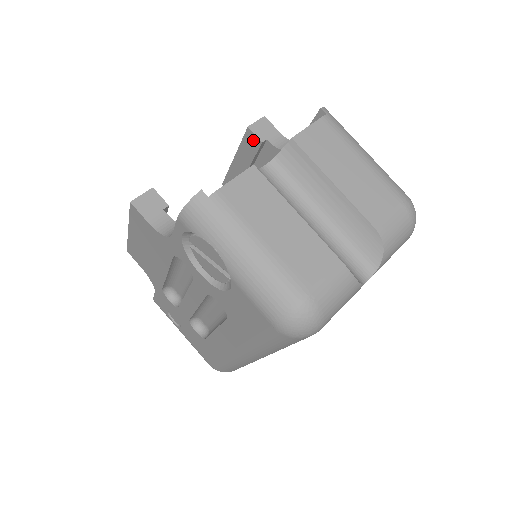
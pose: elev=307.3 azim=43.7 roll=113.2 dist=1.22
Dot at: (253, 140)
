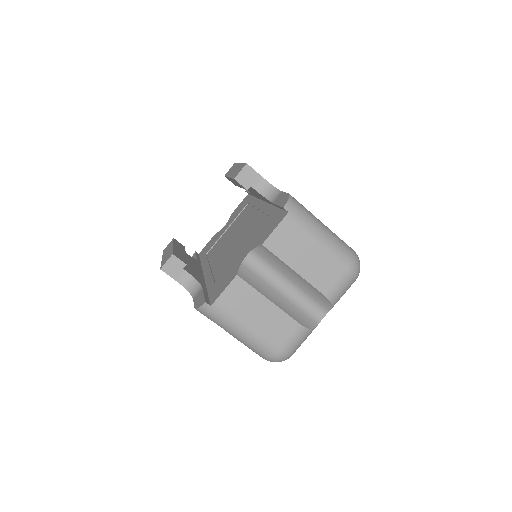
Dot at: occluded
